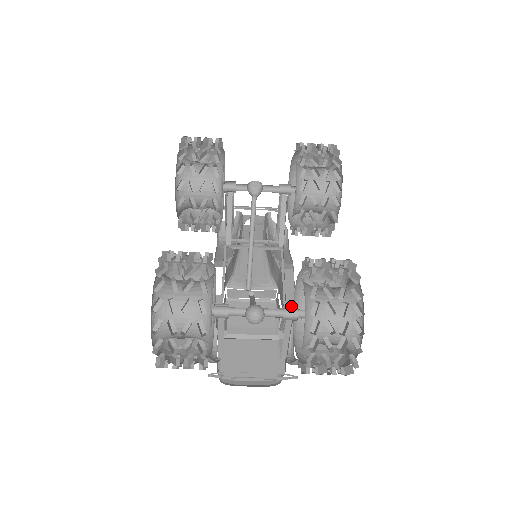
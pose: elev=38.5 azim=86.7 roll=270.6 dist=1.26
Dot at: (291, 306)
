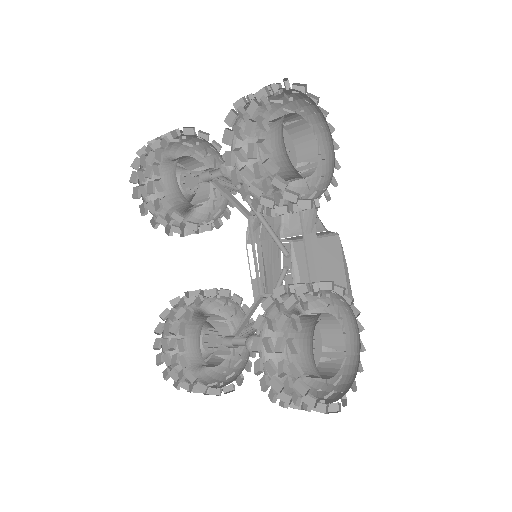
Dot at: occluded
